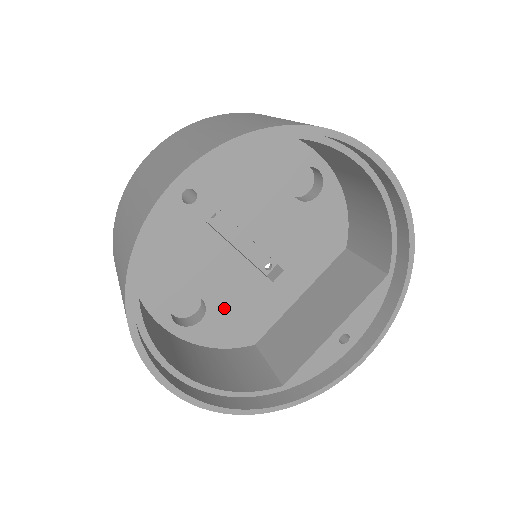
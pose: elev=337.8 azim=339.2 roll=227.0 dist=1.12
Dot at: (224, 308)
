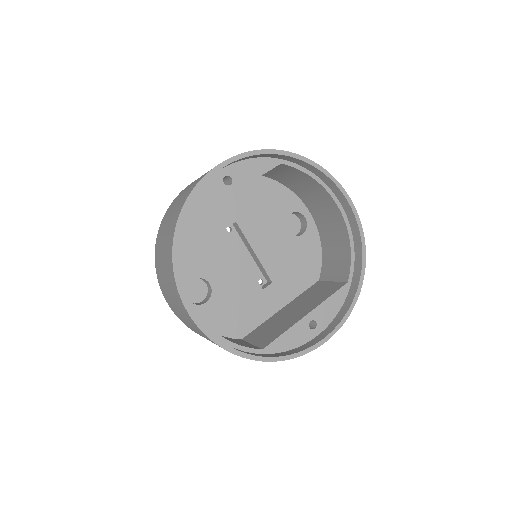
Dot at: (224, 298)
